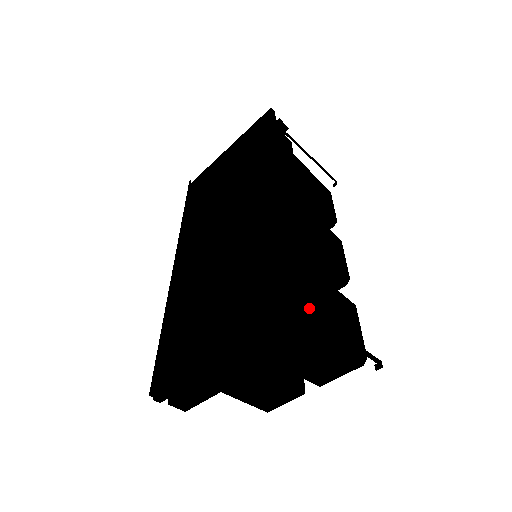
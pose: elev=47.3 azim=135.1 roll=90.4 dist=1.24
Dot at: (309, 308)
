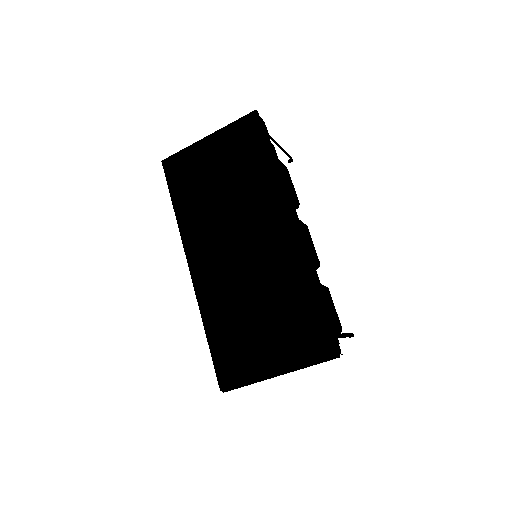
Dot at: occluded
